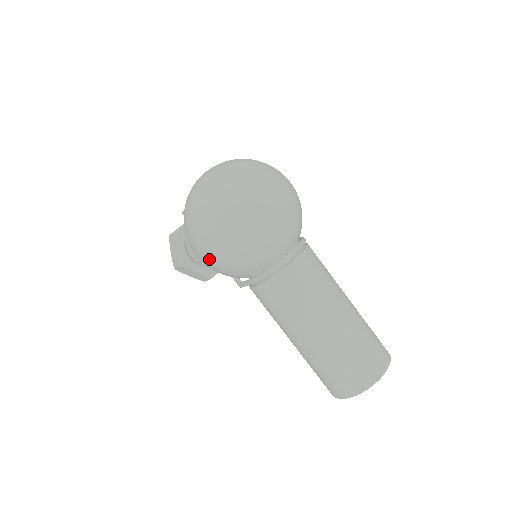
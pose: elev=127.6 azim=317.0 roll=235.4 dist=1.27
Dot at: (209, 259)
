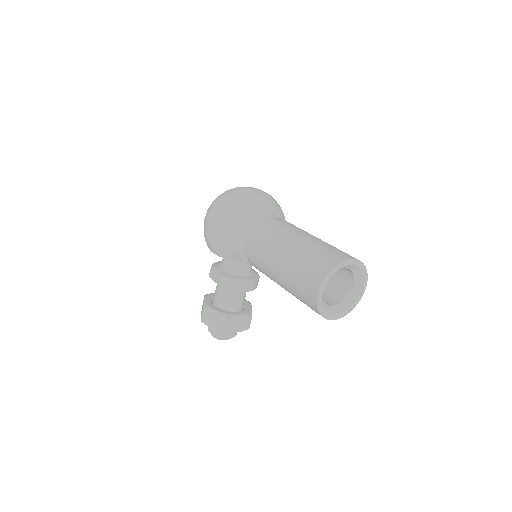
Dot at: (214, 225)
